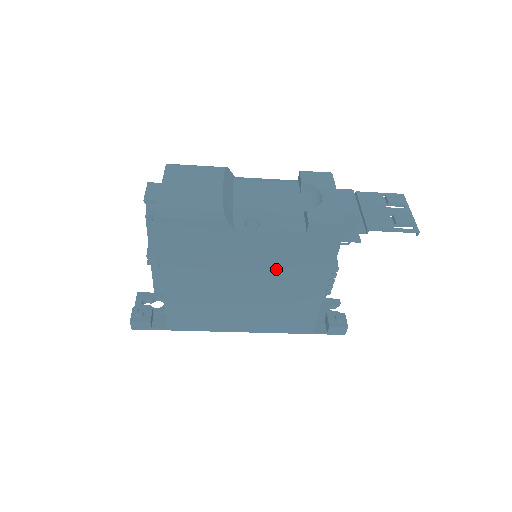
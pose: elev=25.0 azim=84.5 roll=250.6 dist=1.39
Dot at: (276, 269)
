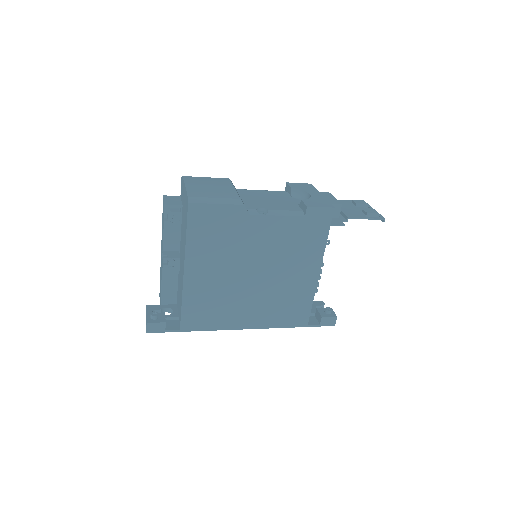
Dot at: (280, 254)
